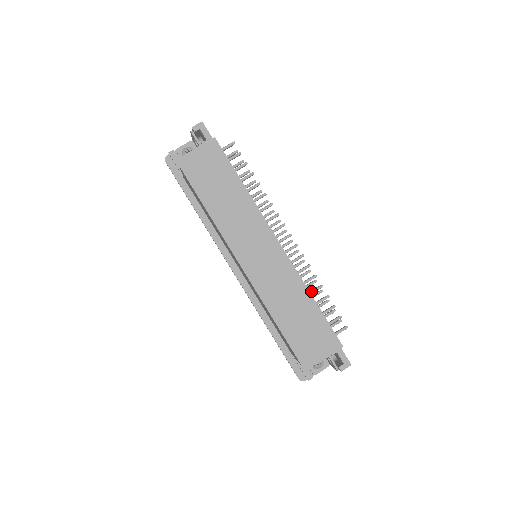
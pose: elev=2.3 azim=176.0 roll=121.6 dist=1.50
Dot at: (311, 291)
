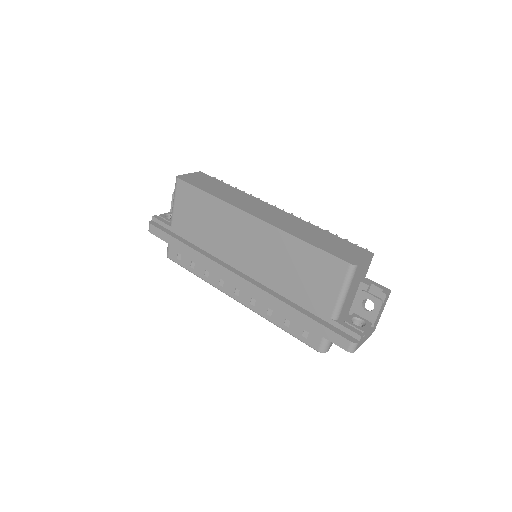
Dot at: occluded
